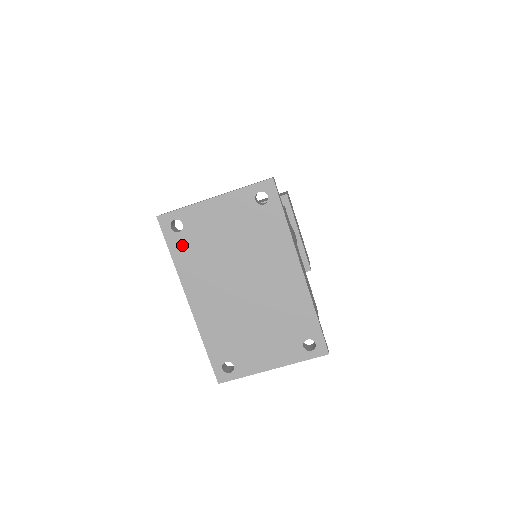
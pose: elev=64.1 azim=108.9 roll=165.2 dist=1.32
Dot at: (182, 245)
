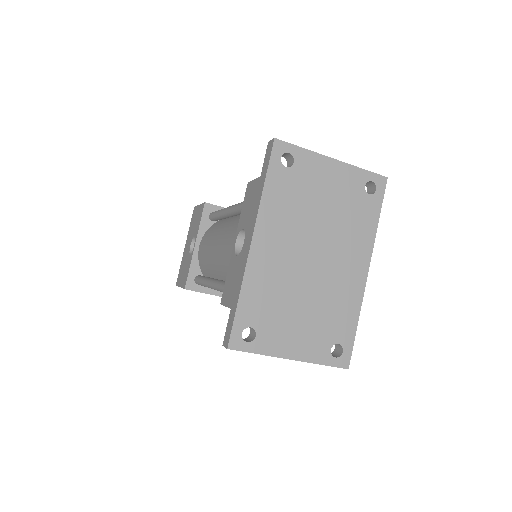
Dot at: (281, 181)
